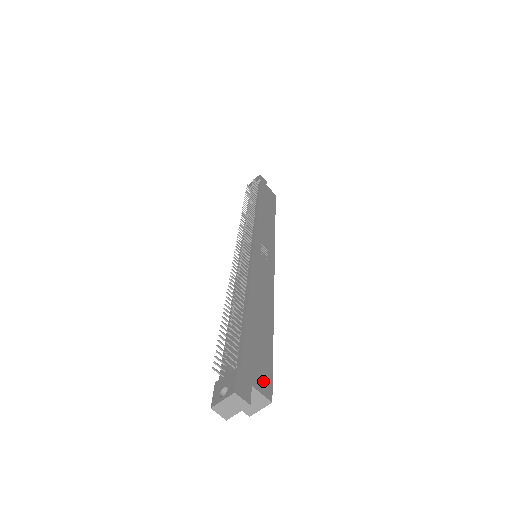
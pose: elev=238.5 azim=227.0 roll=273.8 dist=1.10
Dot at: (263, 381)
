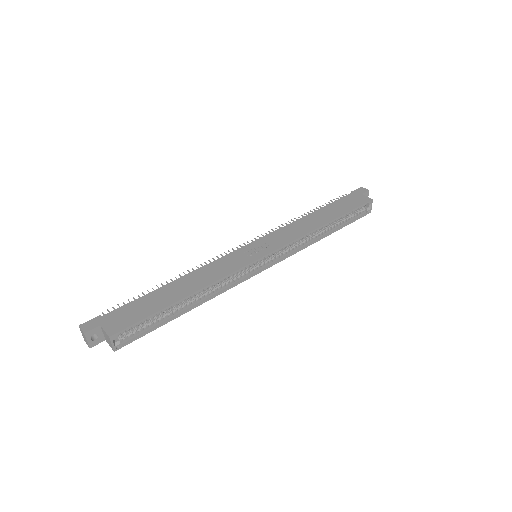
Dot at: (117, 325)
